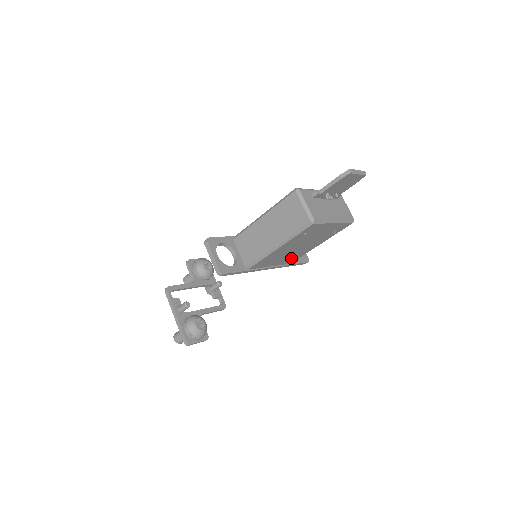
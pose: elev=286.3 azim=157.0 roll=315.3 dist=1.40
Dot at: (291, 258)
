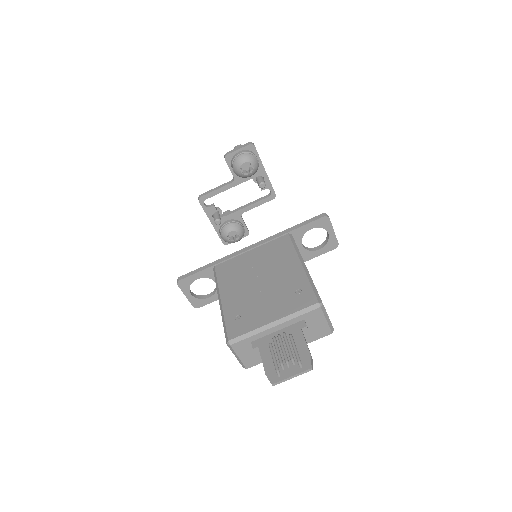
Dot at: occluded
